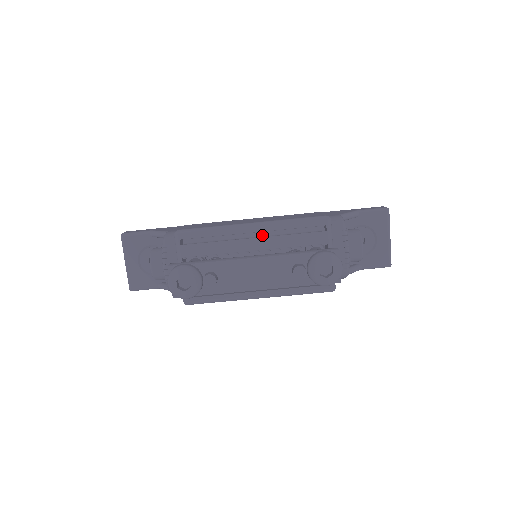
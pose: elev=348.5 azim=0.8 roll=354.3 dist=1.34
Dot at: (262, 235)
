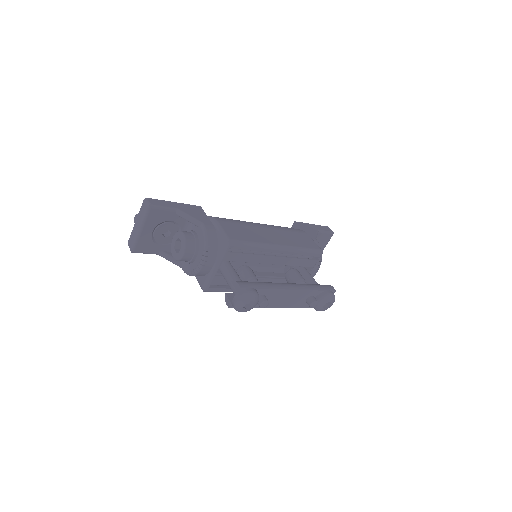
Dot at: occluded
